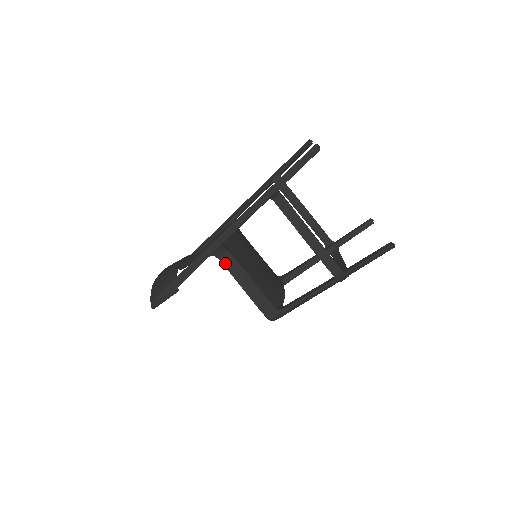
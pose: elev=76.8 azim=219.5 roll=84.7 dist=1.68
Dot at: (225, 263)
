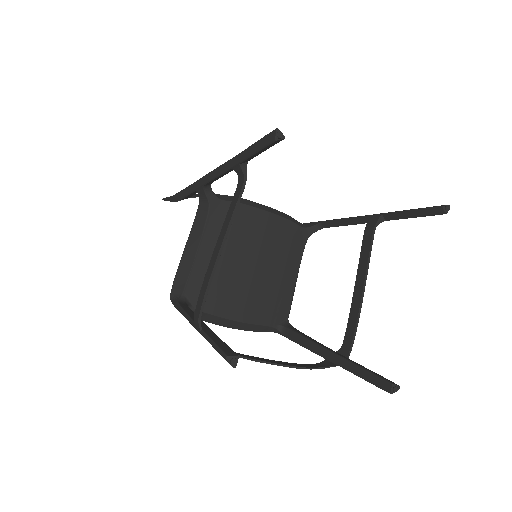
Dot at: (199, 211)
